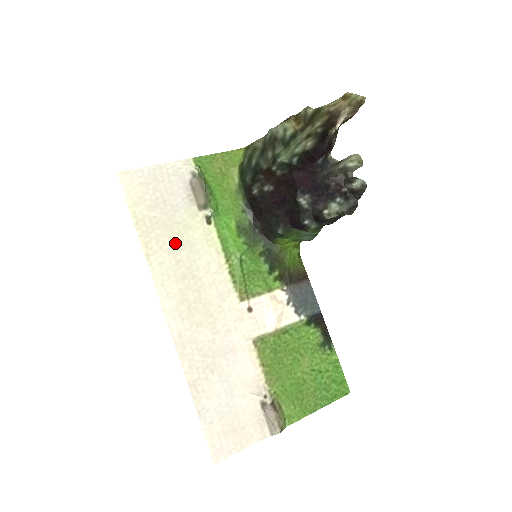
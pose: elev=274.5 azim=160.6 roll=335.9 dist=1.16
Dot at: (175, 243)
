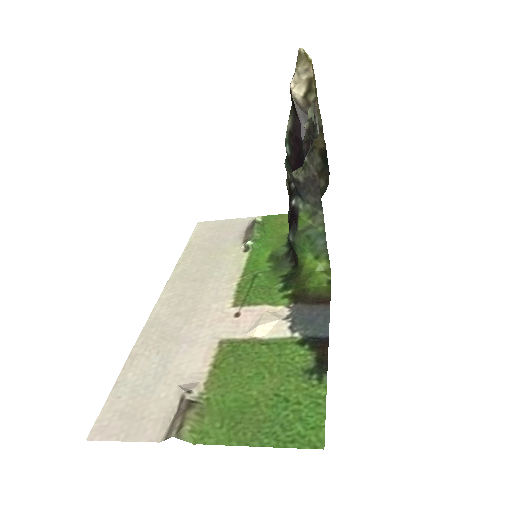
Dot at: (206, 260)
